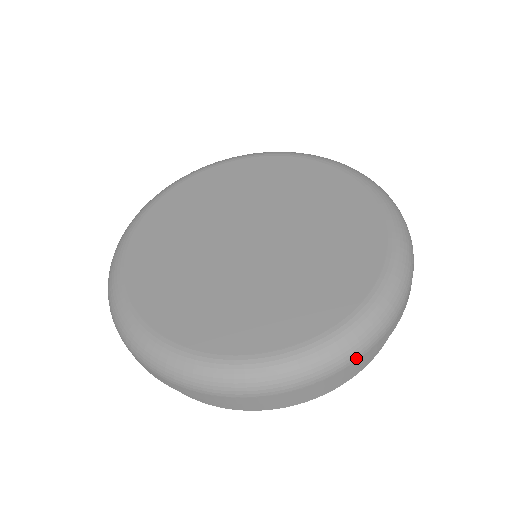
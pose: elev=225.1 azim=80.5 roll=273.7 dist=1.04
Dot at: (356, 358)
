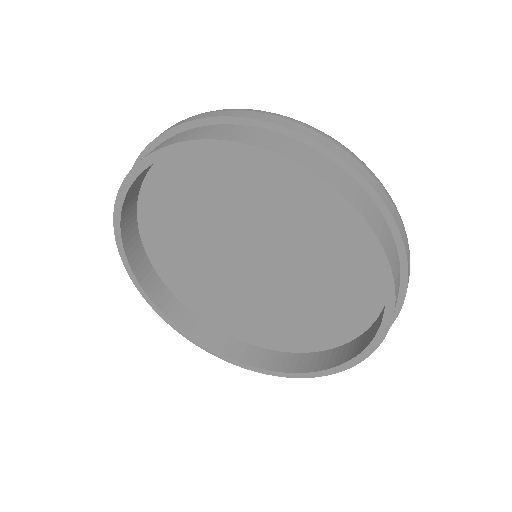
Dot at: (400, 216)
